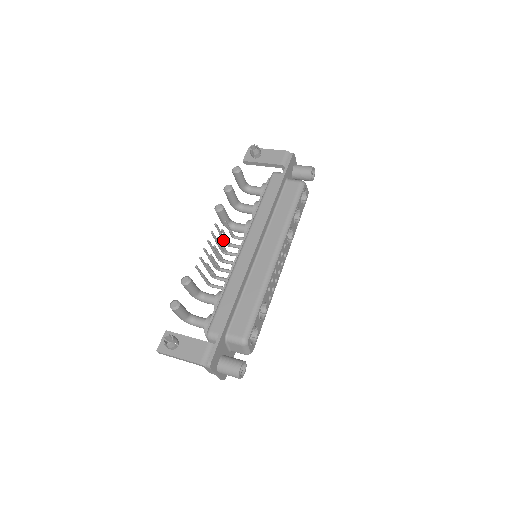
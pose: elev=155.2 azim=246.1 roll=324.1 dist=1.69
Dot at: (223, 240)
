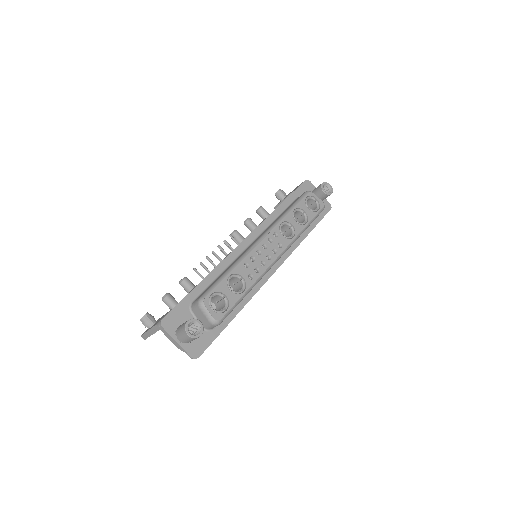
Dot at: occluded
